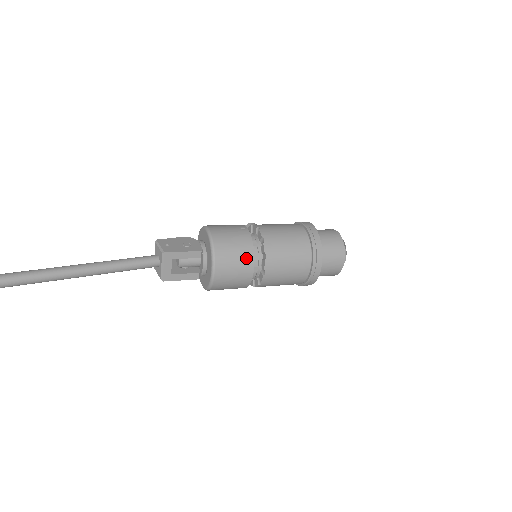
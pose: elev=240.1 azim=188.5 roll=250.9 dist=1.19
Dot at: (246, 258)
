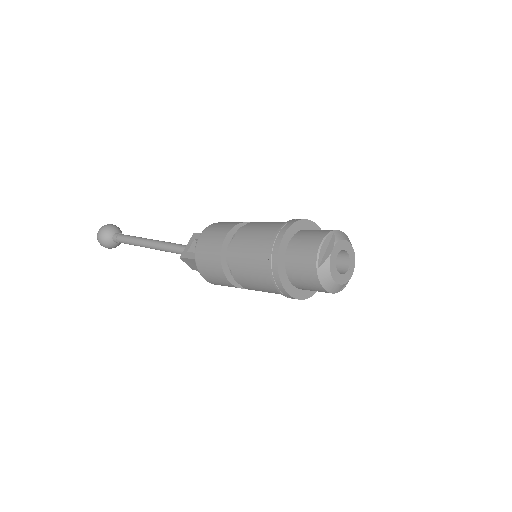
Dot at: (230, 225)
